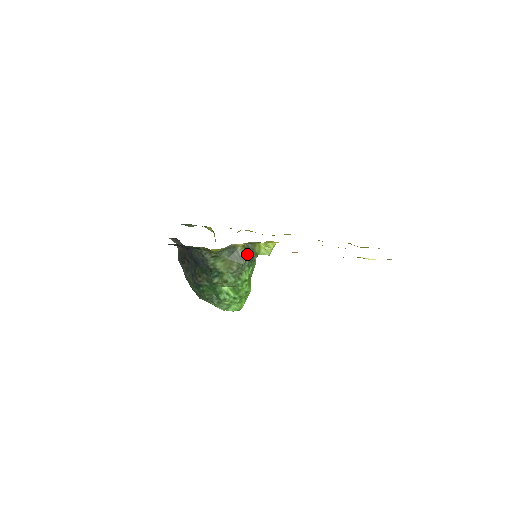
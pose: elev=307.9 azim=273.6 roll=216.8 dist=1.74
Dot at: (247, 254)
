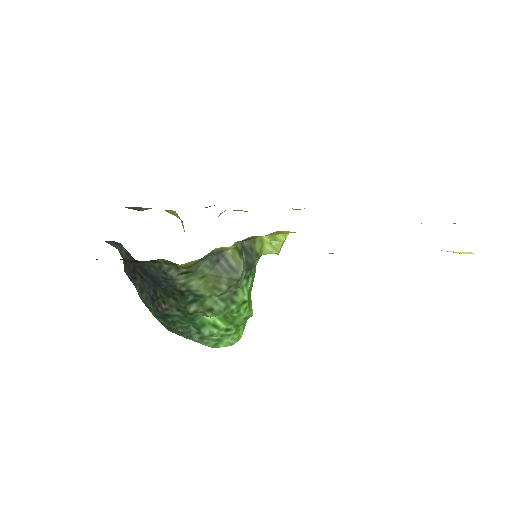
Dot at: (243, 259)
